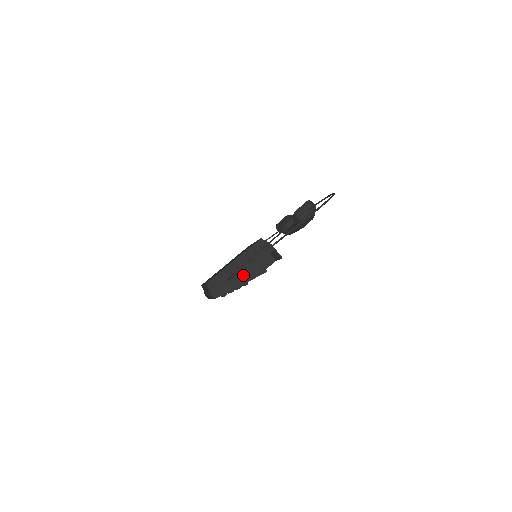
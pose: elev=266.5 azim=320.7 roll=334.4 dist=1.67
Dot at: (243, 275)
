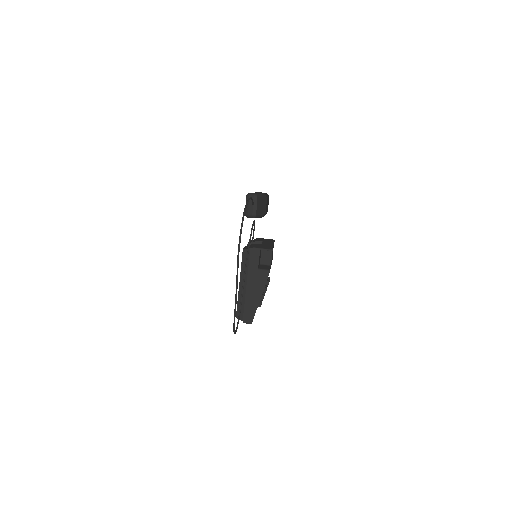
Dot at: (255, 289)
